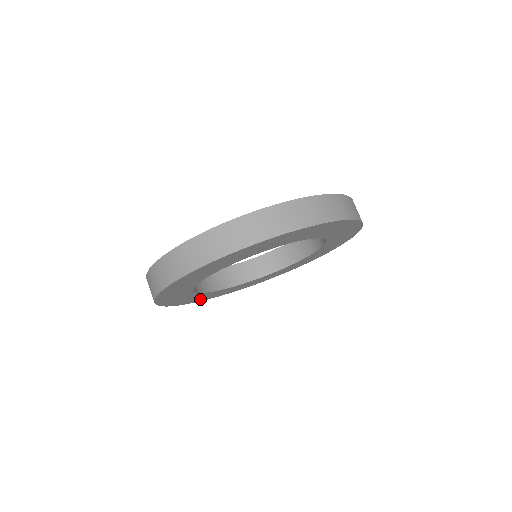
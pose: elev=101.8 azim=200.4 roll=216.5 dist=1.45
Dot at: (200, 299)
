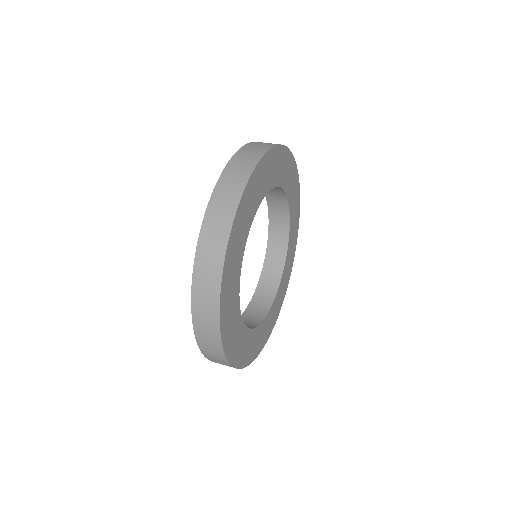
Dot at: (240, 357)
